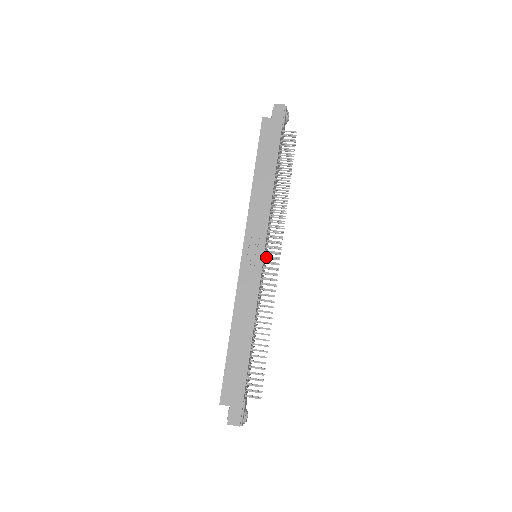
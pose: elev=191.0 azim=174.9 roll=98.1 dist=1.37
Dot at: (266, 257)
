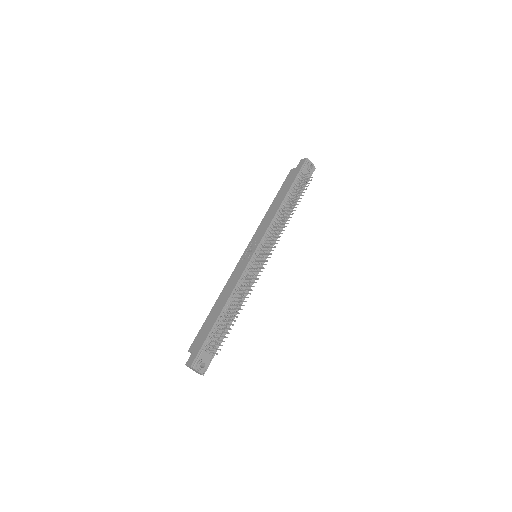
Dot at: occluded
